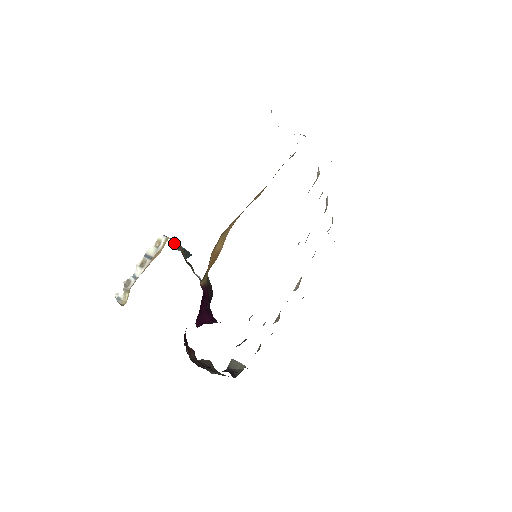
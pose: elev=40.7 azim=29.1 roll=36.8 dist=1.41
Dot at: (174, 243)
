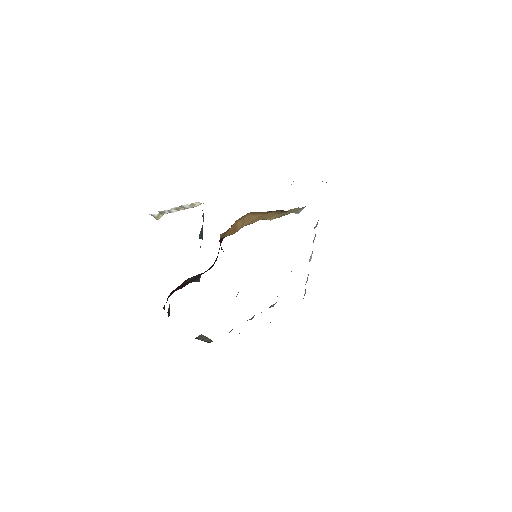
Dot at: (203, 213)
